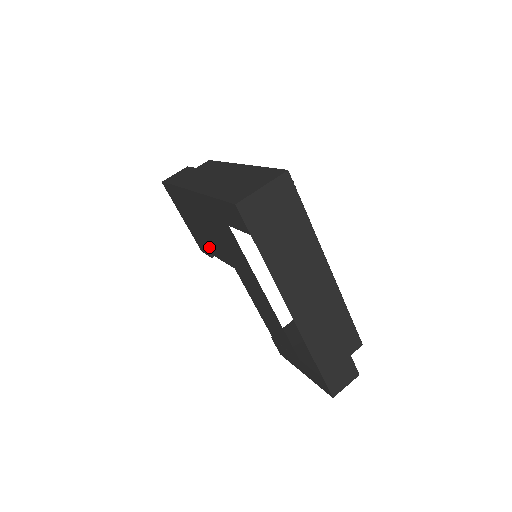
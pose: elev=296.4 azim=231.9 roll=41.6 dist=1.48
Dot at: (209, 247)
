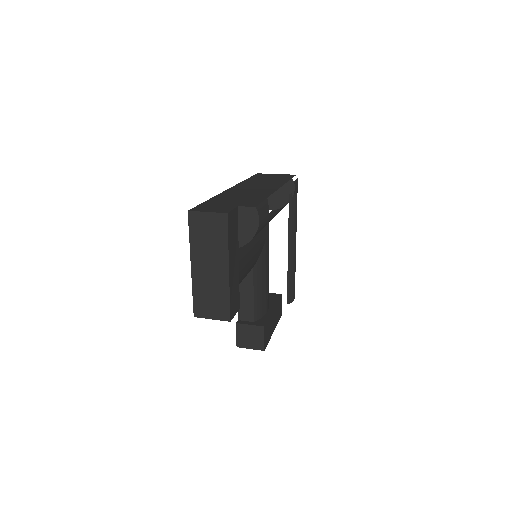
Dot at: occluded
